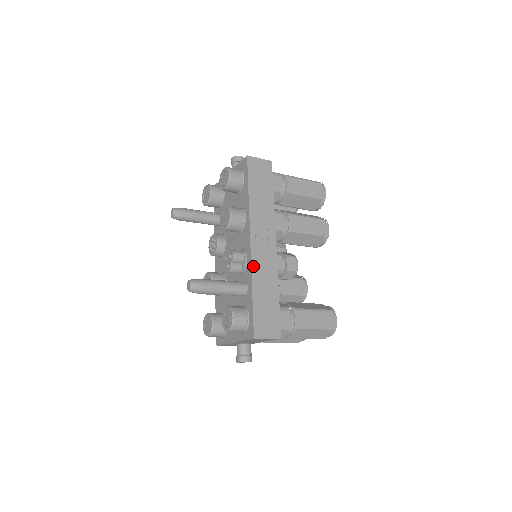
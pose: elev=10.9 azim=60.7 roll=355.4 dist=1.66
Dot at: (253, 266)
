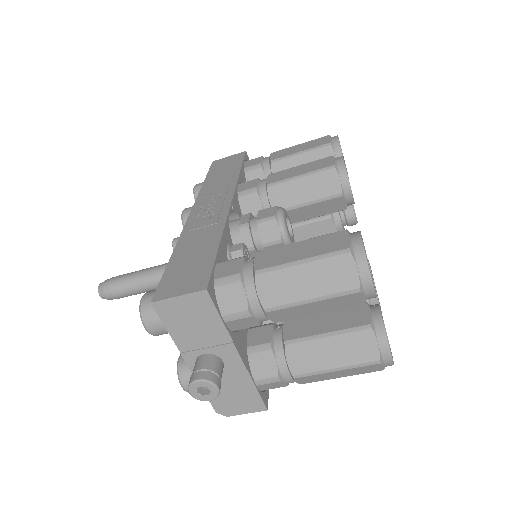
Dot at: (185, 231)
